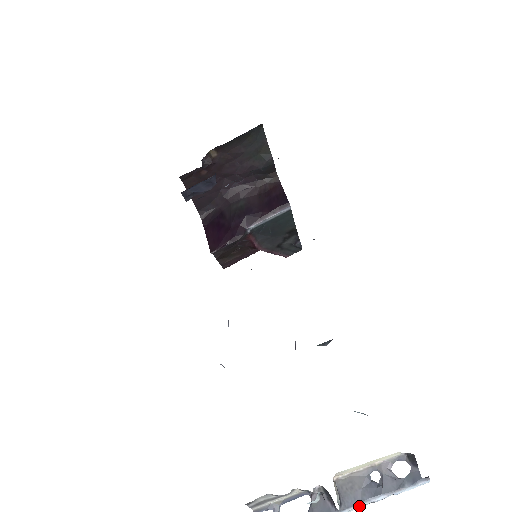
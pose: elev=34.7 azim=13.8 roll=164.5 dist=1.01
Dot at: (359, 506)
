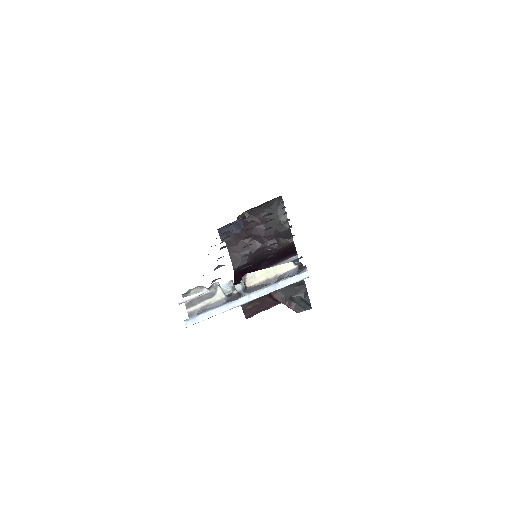
Dot at: (257, 292)
